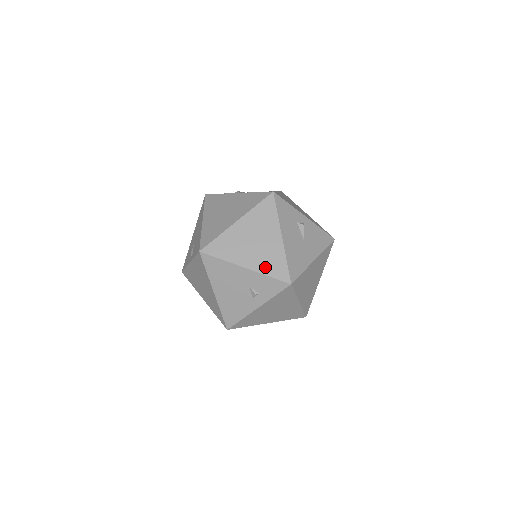
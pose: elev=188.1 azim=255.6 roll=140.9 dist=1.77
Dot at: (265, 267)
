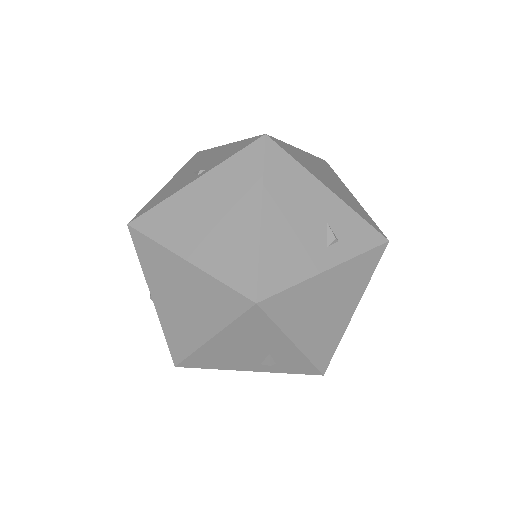
Dot at: (352, 205)
